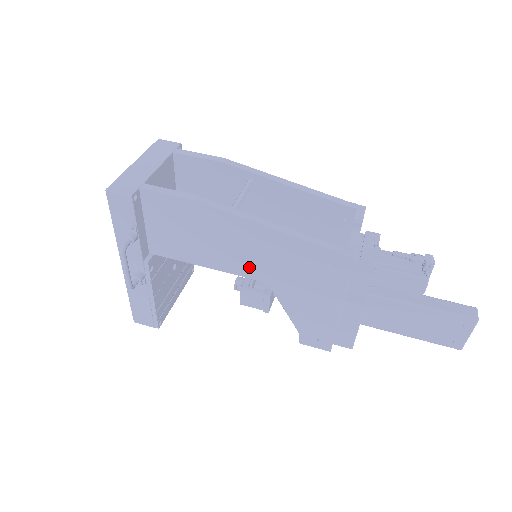
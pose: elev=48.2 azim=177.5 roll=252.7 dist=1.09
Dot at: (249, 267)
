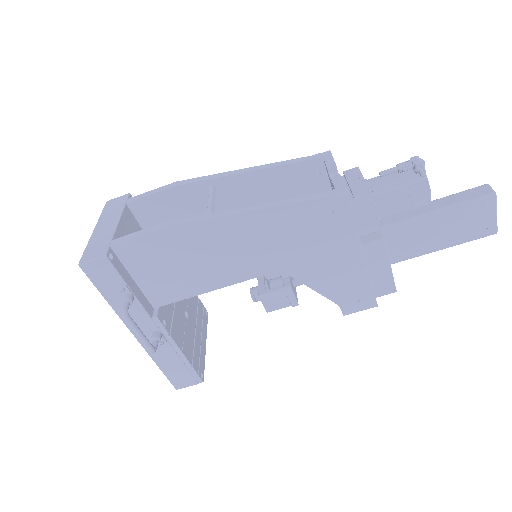
Dot at: (255, 264)
